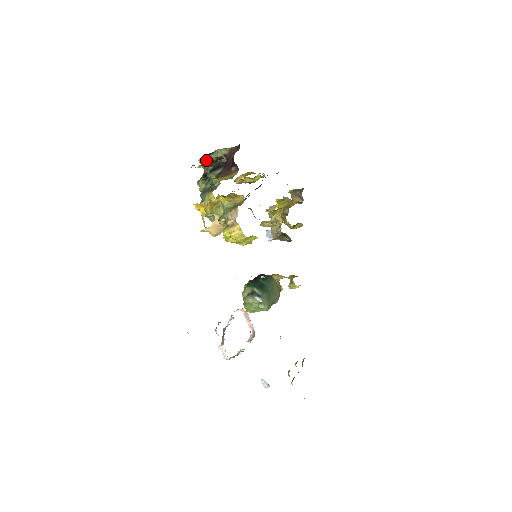
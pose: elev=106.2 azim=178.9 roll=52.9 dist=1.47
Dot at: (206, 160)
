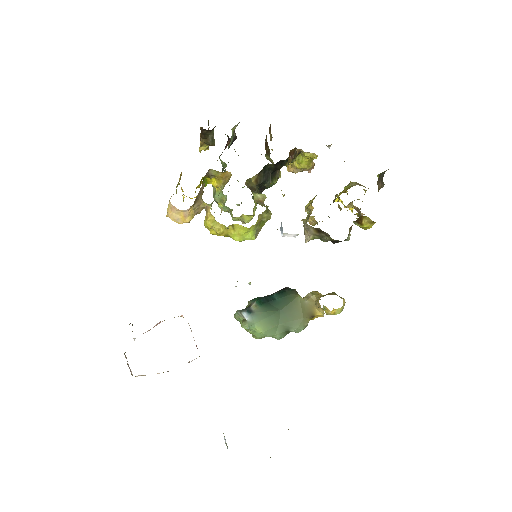
Dot at: occluded
